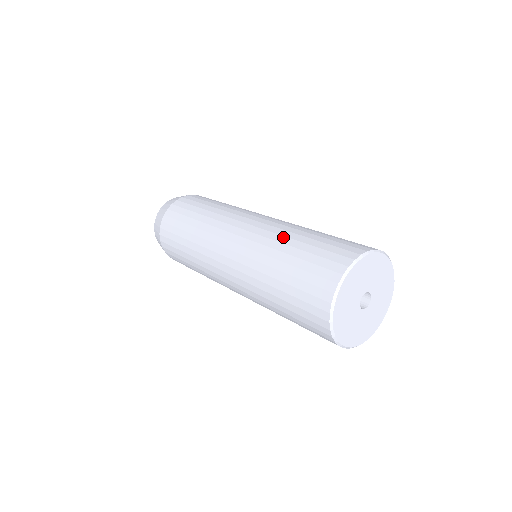
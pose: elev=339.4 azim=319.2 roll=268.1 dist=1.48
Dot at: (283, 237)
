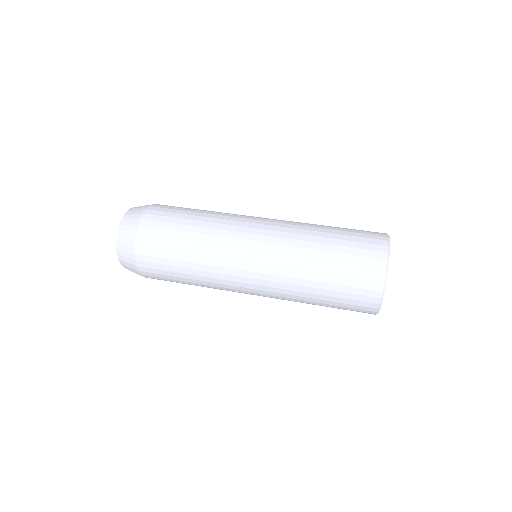
Dot at: (304, 273)
